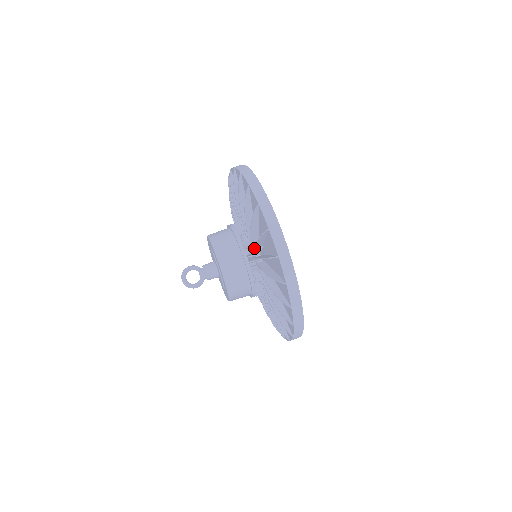
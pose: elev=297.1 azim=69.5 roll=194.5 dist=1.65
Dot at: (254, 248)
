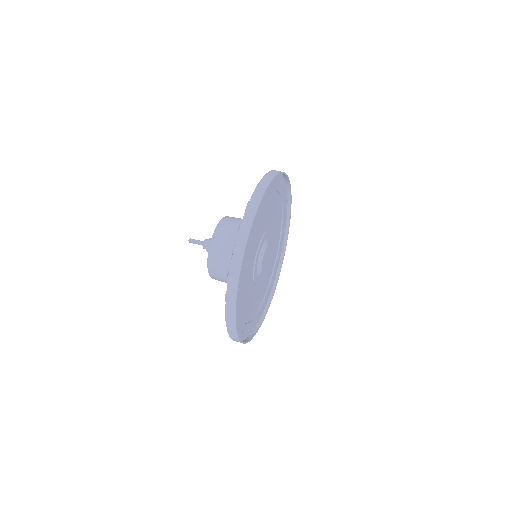
Dot at: occluded
